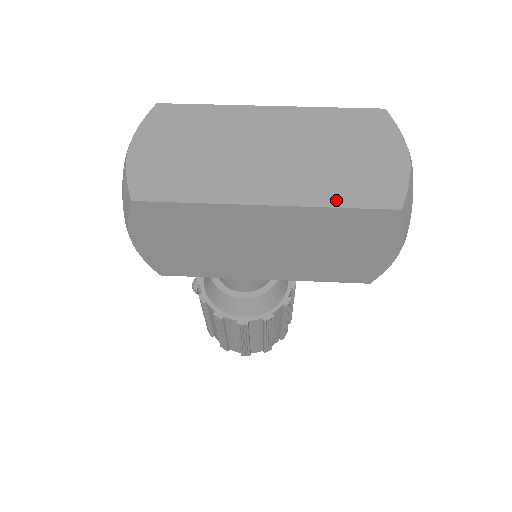
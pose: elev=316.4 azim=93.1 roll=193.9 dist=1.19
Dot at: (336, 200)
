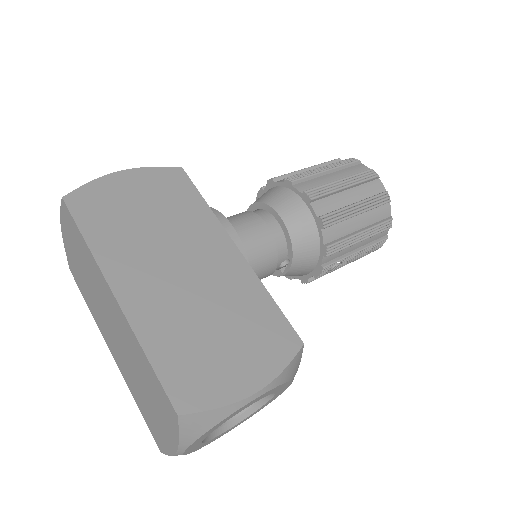
Dot at: (136, 401)
